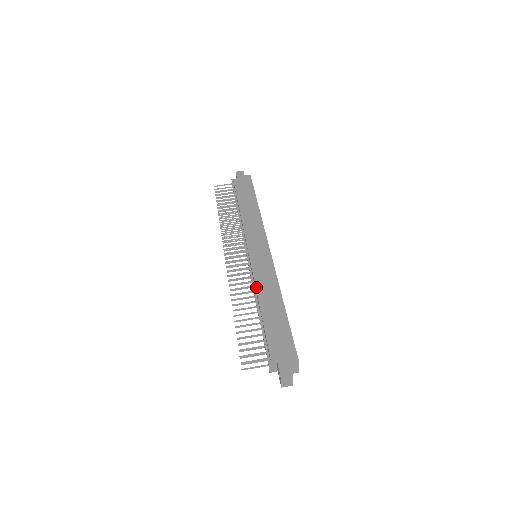
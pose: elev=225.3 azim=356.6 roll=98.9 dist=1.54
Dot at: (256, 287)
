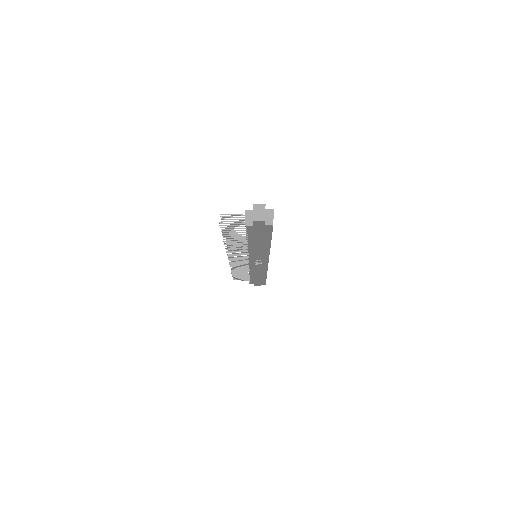
Dot at: occluded
